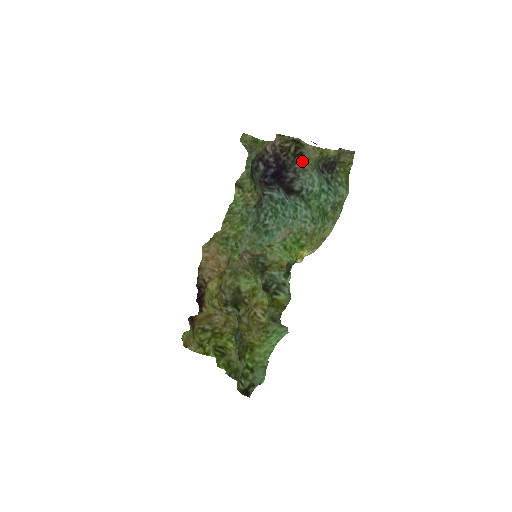
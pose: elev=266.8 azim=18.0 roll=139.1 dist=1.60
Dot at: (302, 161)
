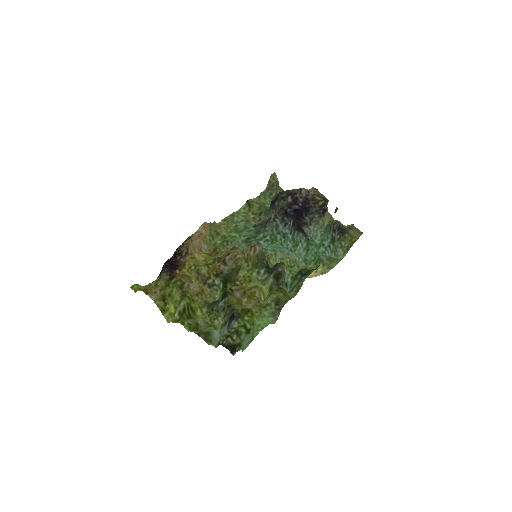
Dot at: (322, 215)
